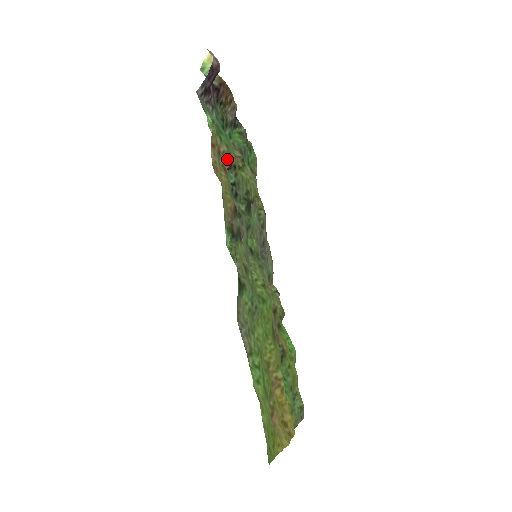
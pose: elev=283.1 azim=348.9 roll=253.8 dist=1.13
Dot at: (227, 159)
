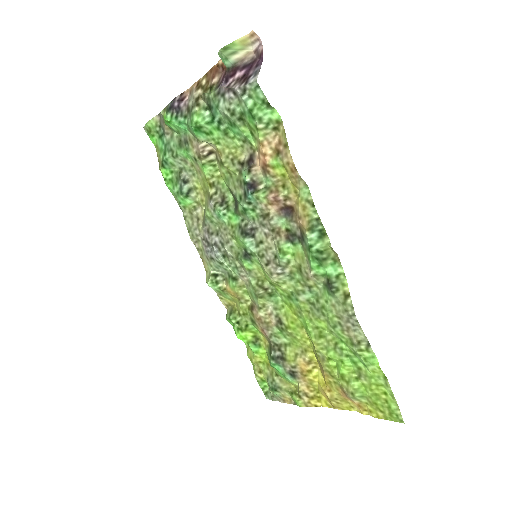
Dot at: (258, 157)
